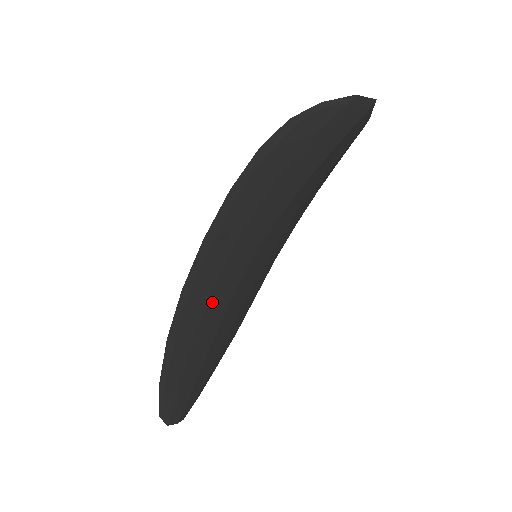
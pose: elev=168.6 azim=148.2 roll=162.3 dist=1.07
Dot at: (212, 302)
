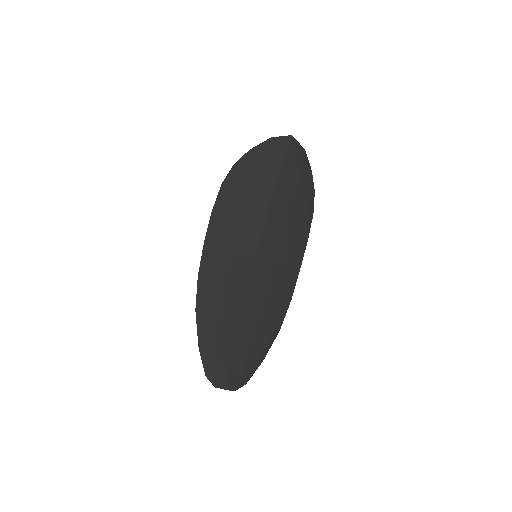
Dot at: (227, 288)
